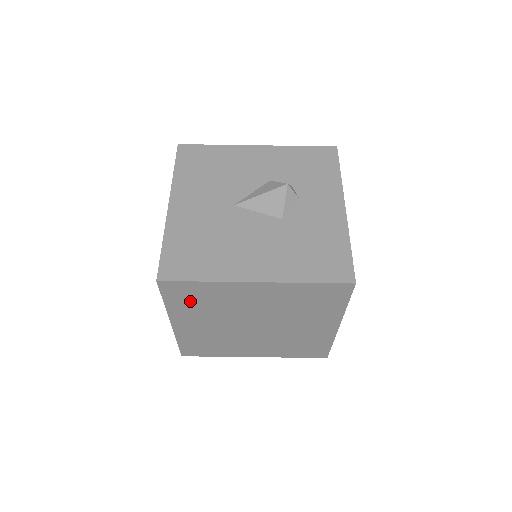
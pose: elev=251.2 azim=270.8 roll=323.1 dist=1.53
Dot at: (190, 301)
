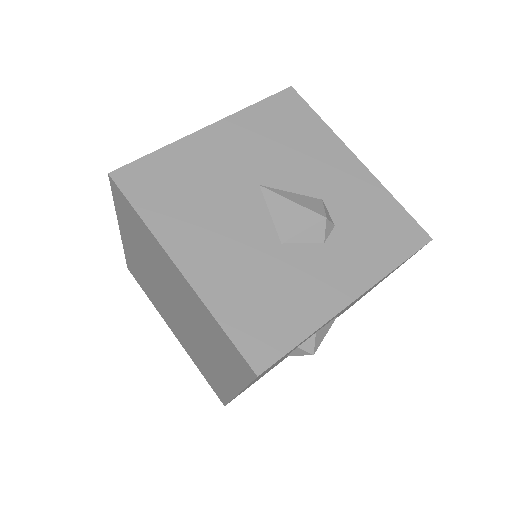
Dot at: (131, 224)
